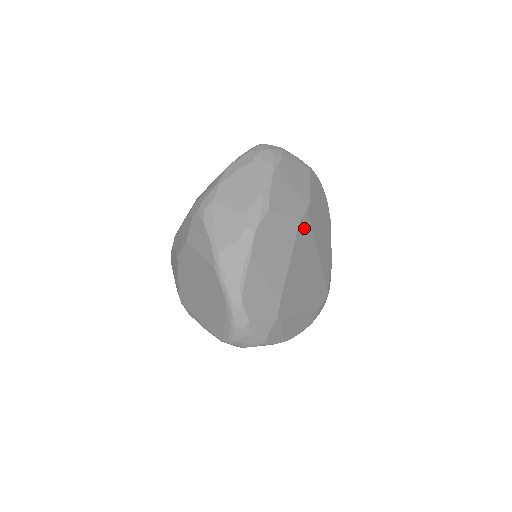
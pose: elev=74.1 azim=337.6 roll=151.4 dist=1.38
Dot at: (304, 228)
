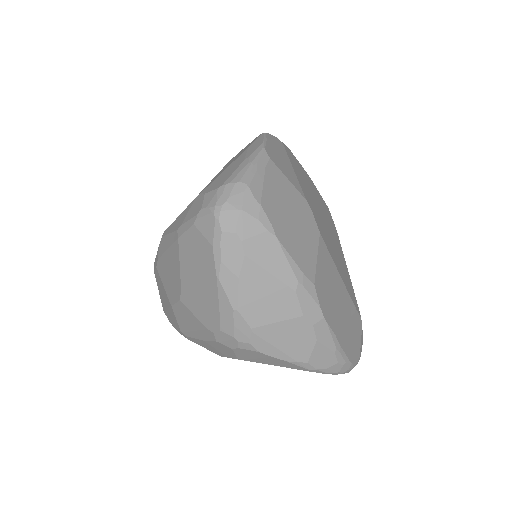
Dot at: (320, 227)
